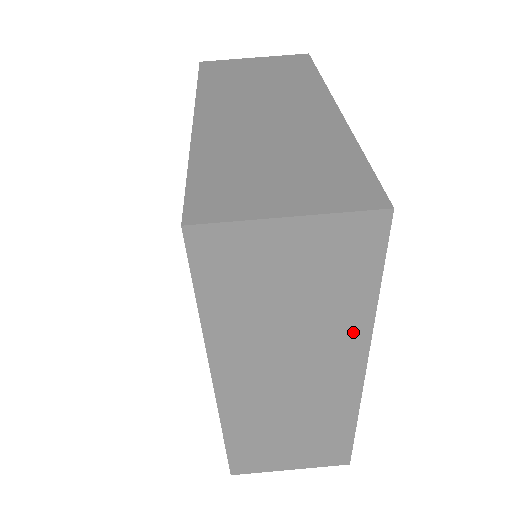
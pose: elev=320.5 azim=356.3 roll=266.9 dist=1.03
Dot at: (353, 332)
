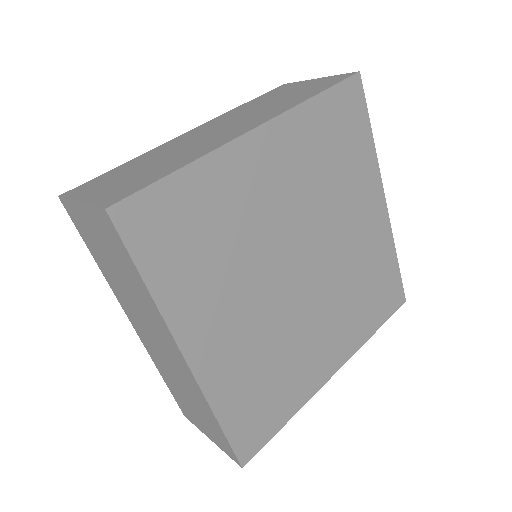
Dot at: (156, 314)
